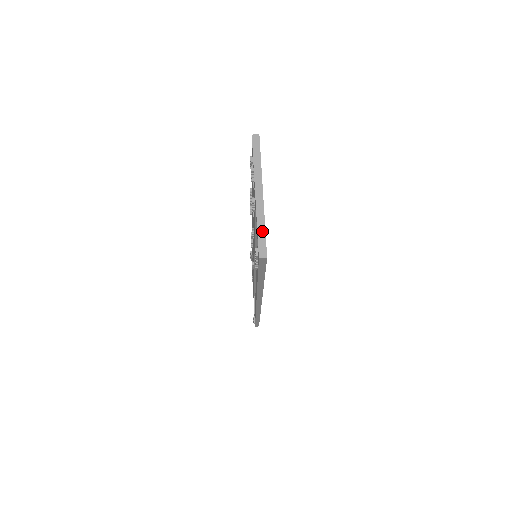
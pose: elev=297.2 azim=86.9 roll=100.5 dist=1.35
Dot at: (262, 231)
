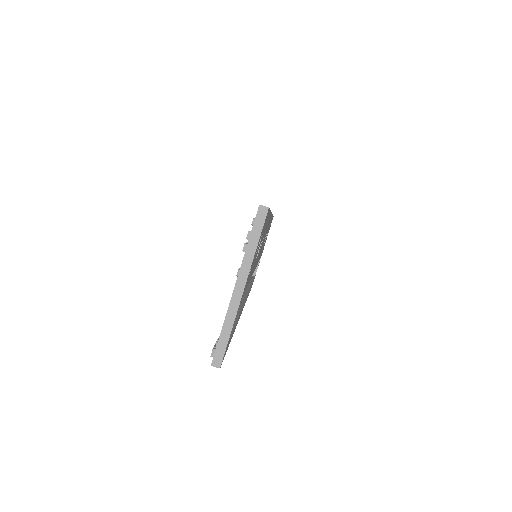
Dot at: (226, 335)
